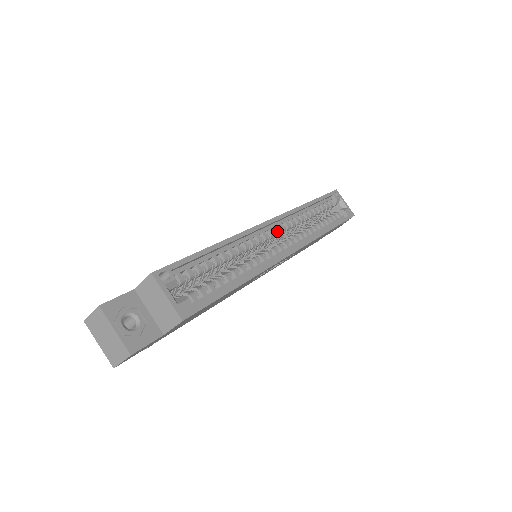
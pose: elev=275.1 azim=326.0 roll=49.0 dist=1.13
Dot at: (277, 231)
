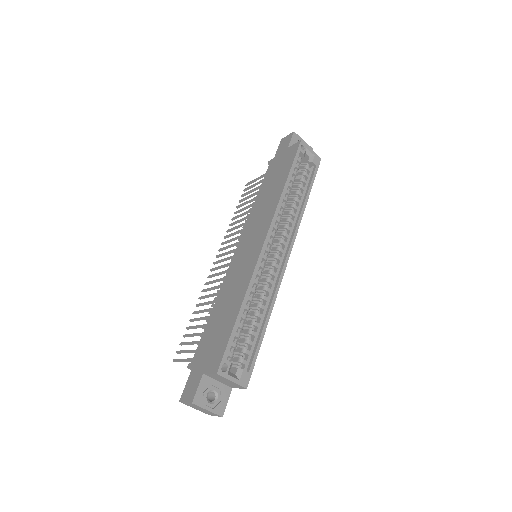
Dot at: (271, 244)
